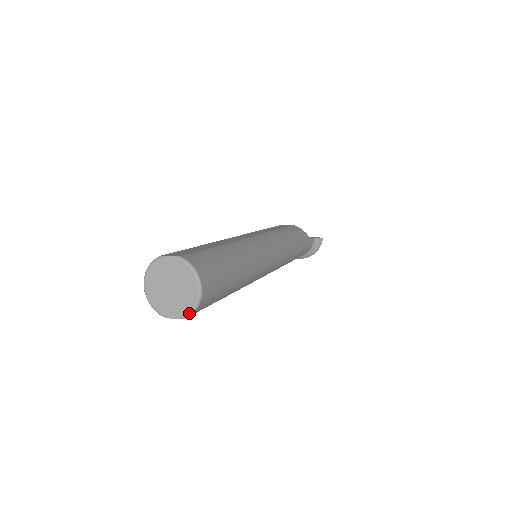
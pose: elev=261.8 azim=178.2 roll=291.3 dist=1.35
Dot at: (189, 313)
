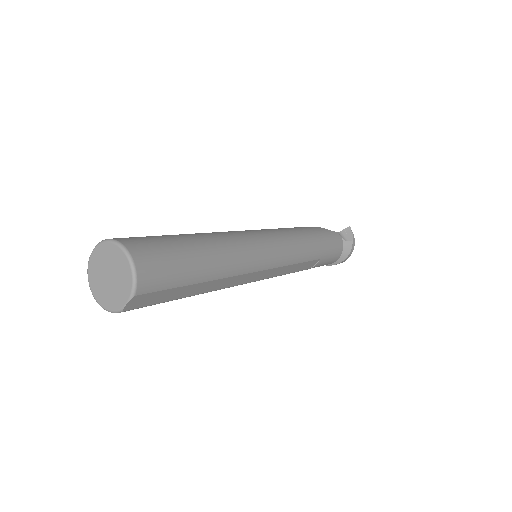
Dot at: (132, 284)
